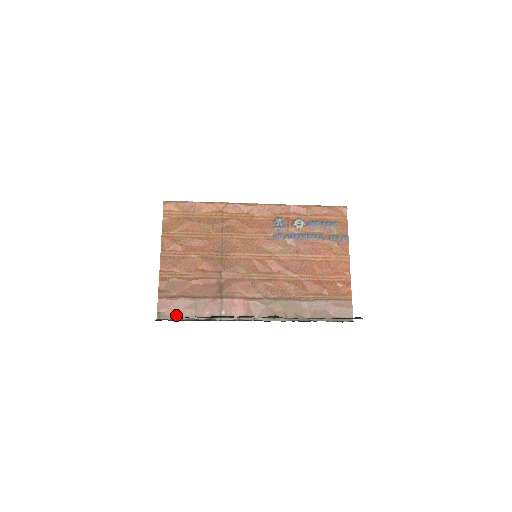
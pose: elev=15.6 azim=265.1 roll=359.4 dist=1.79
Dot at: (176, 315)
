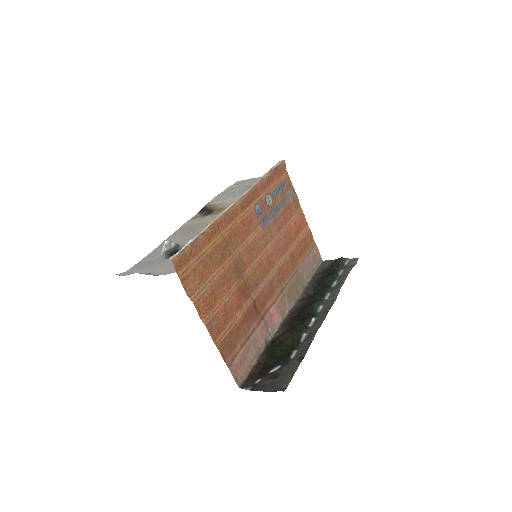
Dot at: (247, 368)
